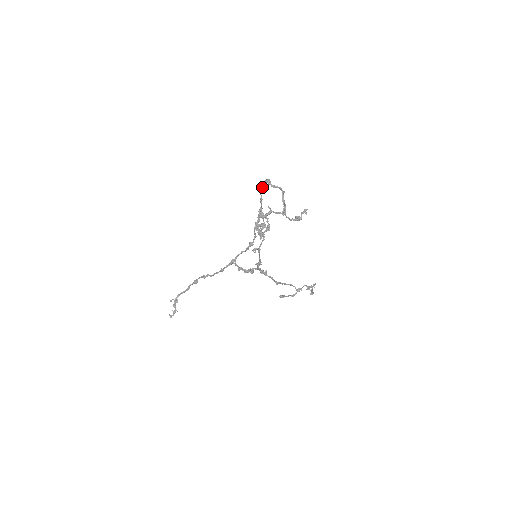
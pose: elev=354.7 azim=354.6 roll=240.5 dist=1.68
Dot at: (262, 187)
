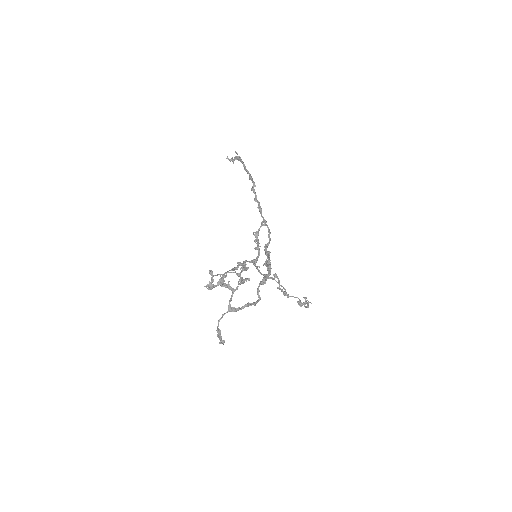
Dot at: (268, 269)
